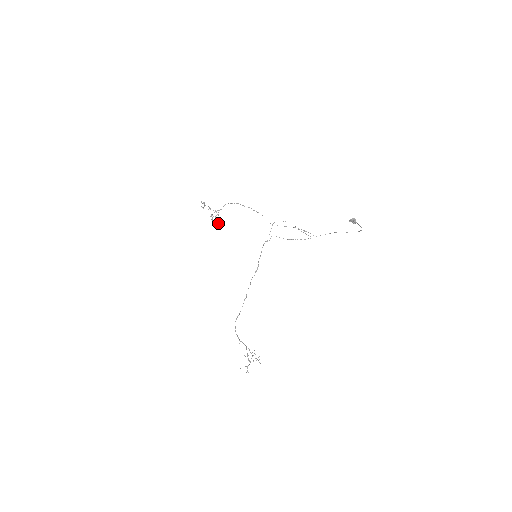
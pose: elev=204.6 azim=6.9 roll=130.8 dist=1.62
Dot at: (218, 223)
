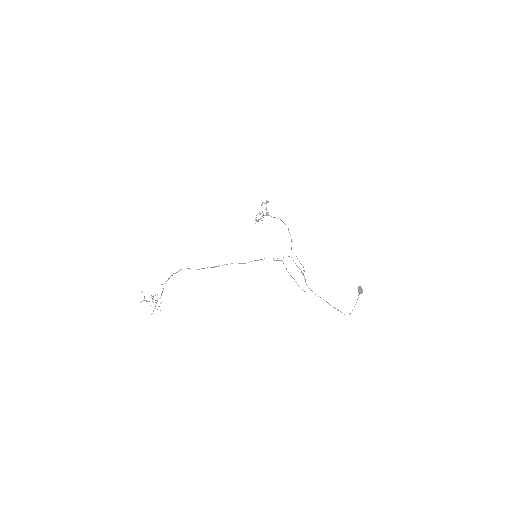
Dot at: (259, 219)
